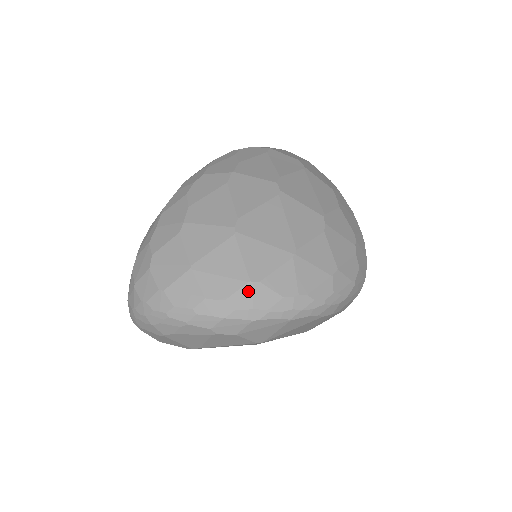
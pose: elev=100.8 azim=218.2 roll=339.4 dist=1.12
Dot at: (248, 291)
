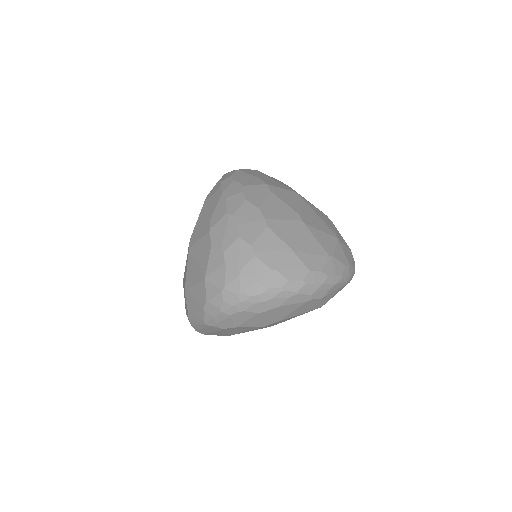
Dot at: (330, 263)
